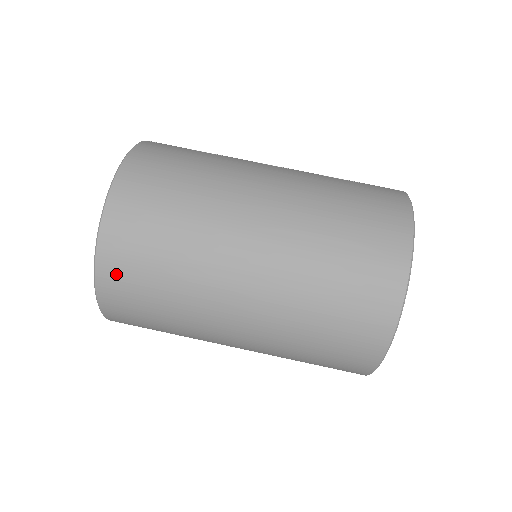
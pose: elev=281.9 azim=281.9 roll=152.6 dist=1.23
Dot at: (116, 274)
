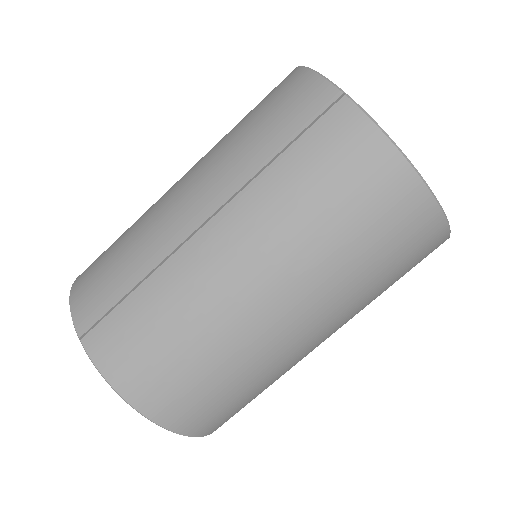
Dot at: occluded
